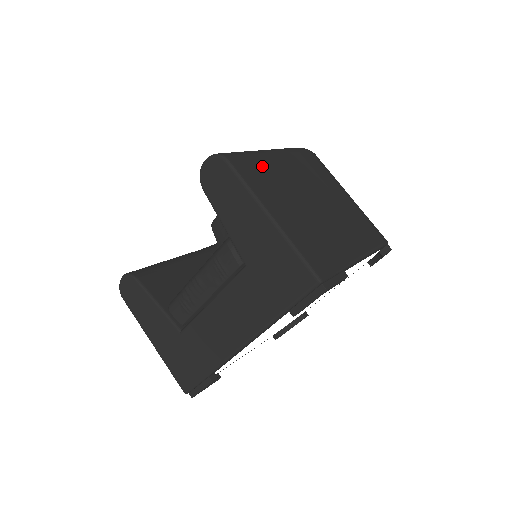
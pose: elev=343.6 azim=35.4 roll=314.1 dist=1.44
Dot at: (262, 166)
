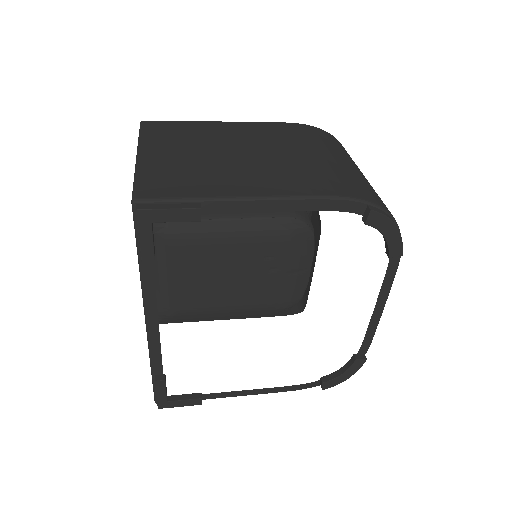
Dot at: (187, 127)
